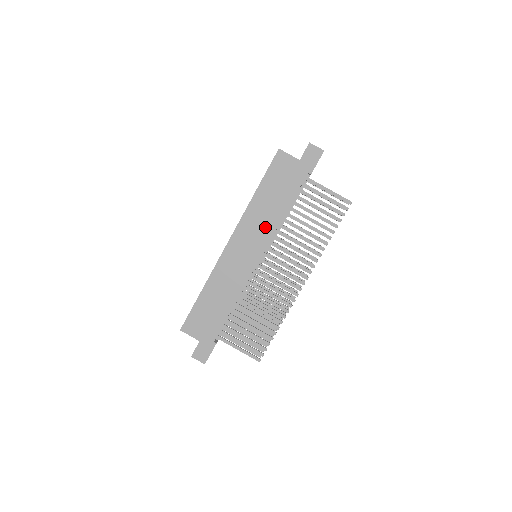
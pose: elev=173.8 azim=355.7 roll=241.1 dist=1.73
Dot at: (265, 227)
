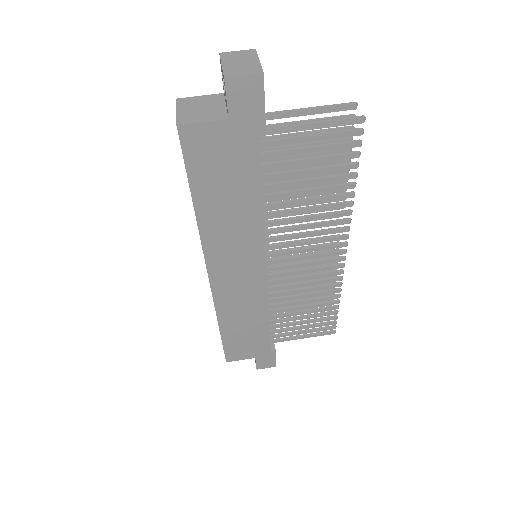
Dot at: (245, 236)
